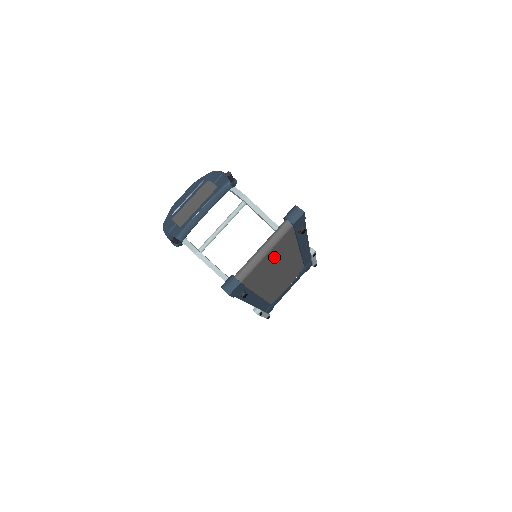
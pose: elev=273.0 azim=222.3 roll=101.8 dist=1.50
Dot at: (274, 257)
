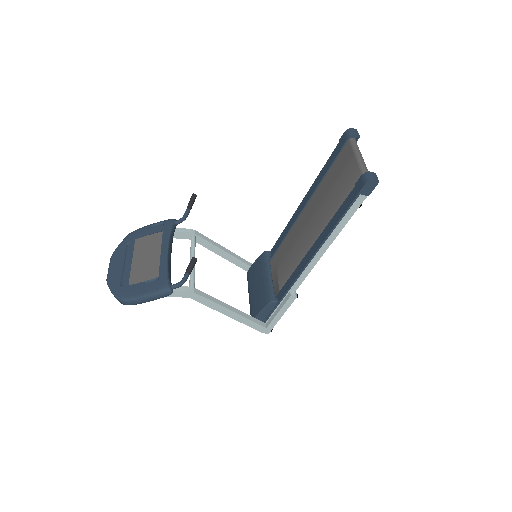
Dot at: occluded
